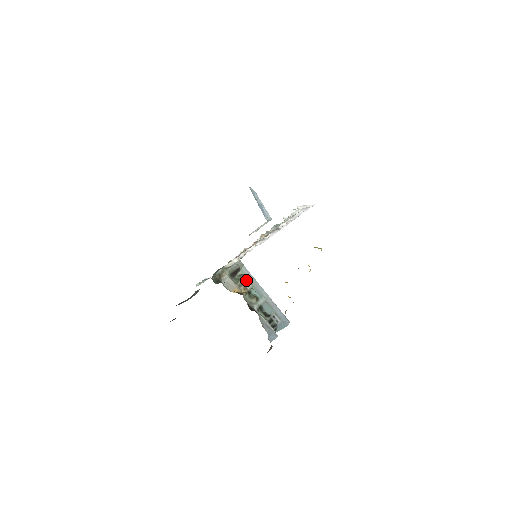
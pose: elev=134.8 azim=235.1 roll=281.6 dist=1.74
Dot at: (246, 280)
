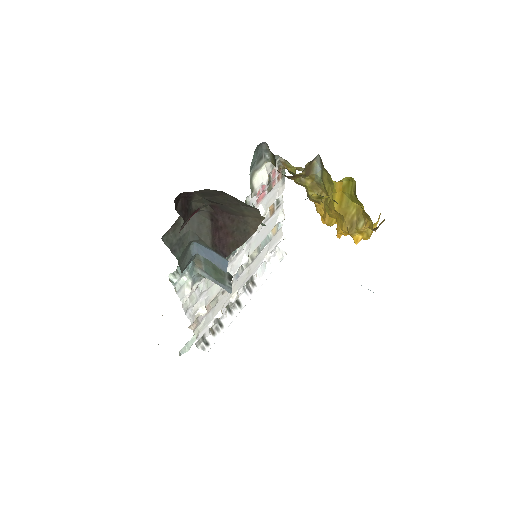
Dot at: occluded
